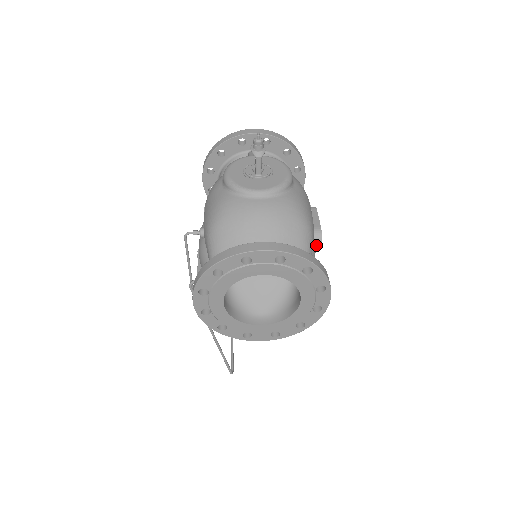
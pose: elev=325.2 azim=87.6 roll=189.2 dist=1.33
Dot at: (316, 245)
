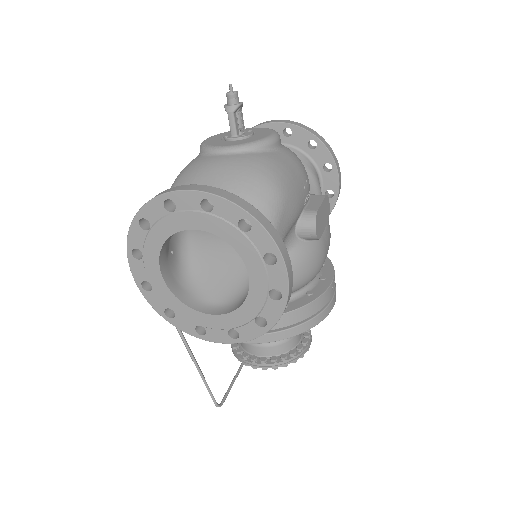
Dot at: (309, 231)
